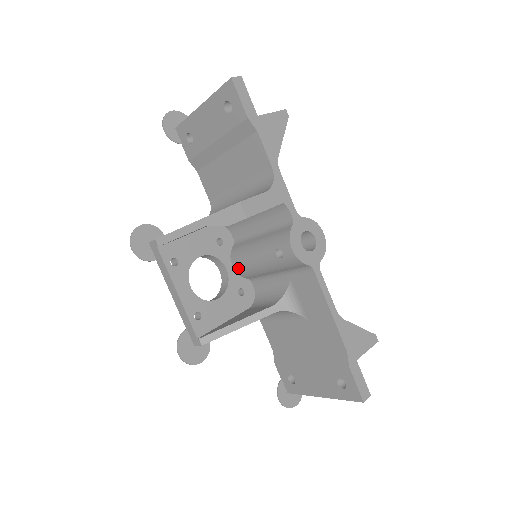
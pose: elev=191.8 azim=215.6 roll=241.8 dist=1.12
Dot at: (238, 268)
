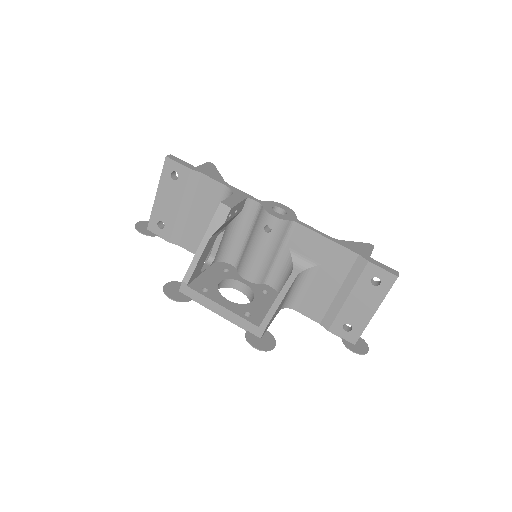
Dot at: (251, 277)
